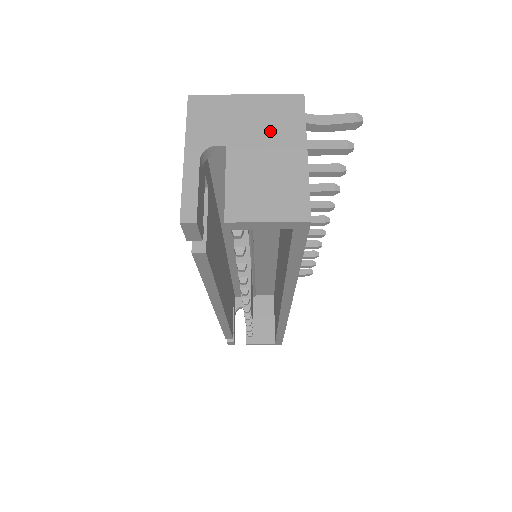
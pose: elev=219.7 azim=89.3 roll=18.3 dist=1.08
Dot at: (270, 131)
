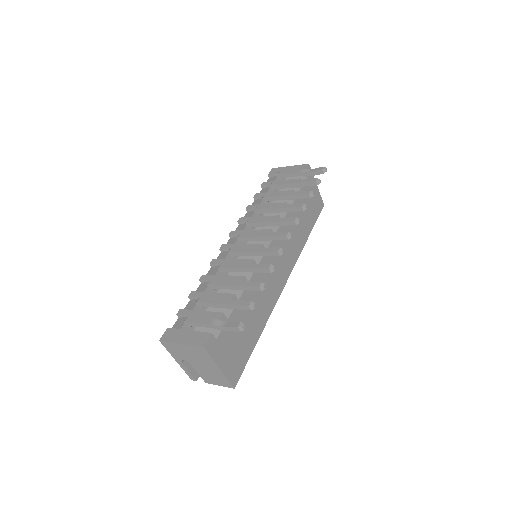
Dot at: (200, 359)
